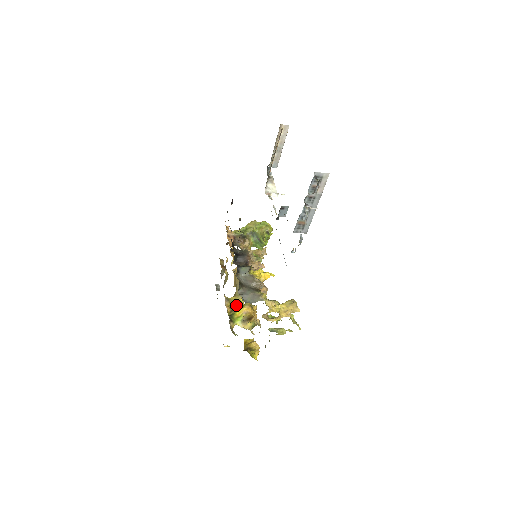
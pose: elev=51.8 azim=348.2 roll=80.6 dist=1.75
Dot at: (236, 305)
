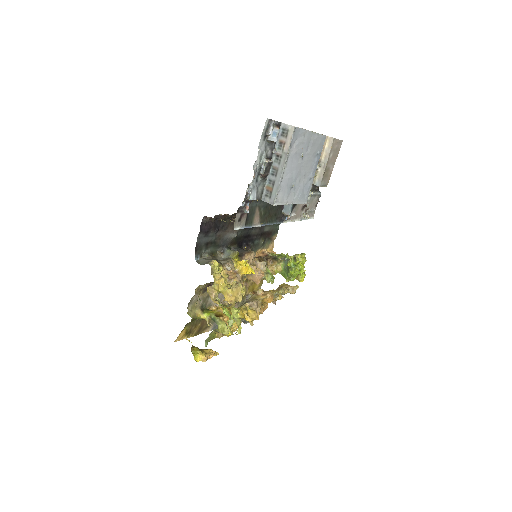
Dot at: occluded
